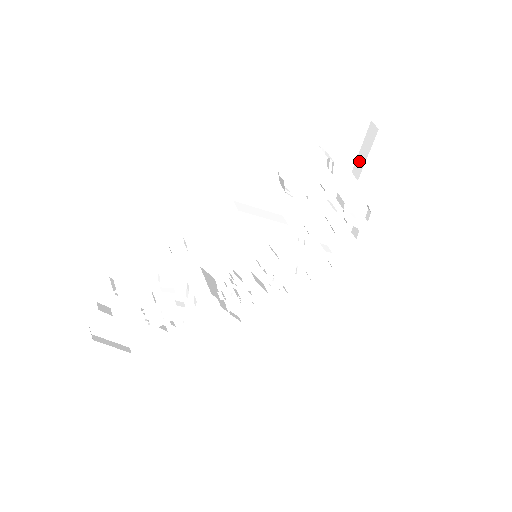
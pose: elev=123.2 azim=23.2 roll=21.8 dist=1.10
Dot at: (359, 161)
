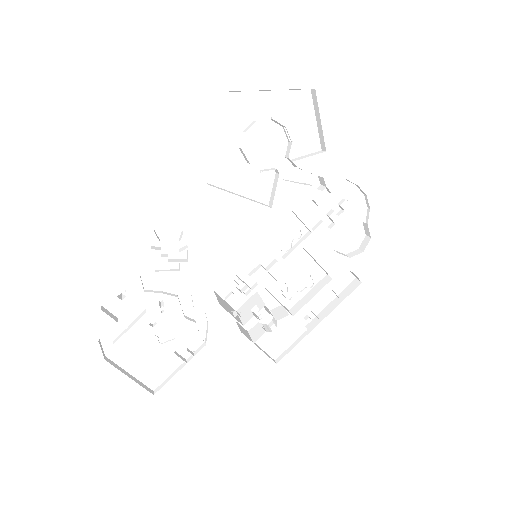
Dot at: (320, 133)
